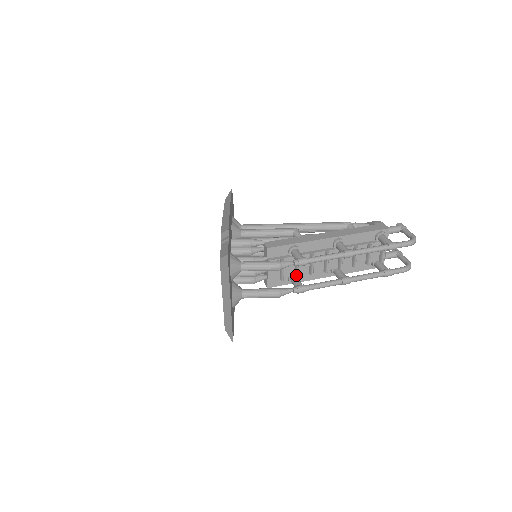
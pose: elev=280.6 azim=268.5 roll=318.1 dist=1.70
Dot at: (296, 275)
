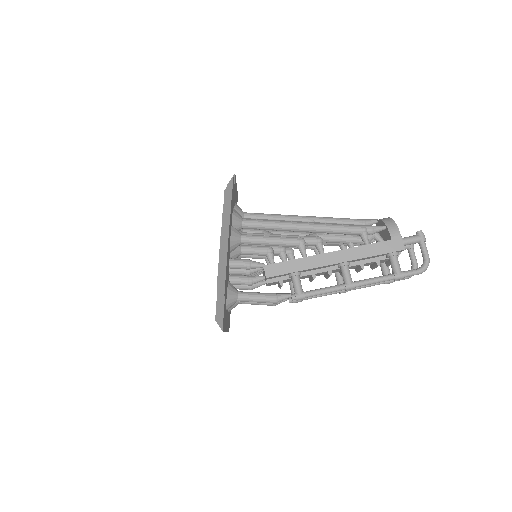
Dot at: occluded
